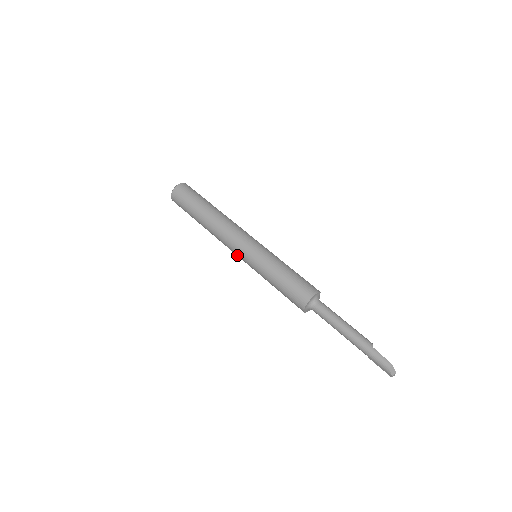
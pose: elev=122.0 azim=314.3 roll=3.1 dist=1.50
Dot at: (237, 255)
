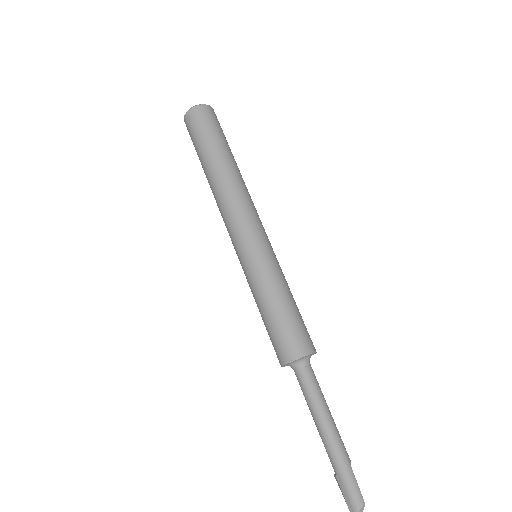
Dot at: (233, 239)
